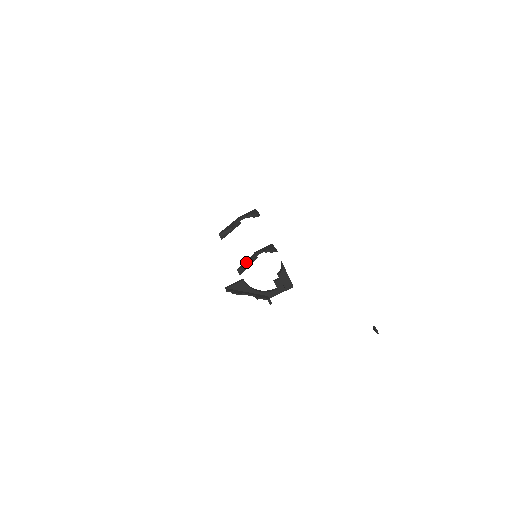
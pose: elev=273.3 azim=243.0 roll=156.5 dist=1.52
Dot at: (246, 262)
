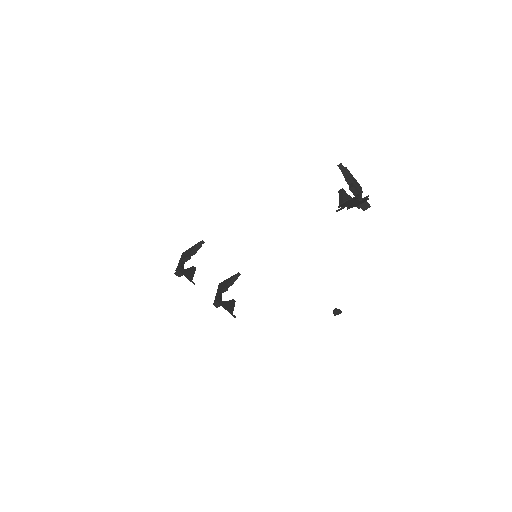
Dot at: (226, 304)
